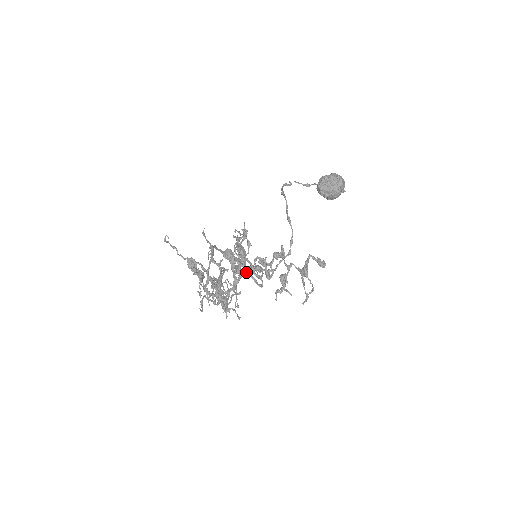
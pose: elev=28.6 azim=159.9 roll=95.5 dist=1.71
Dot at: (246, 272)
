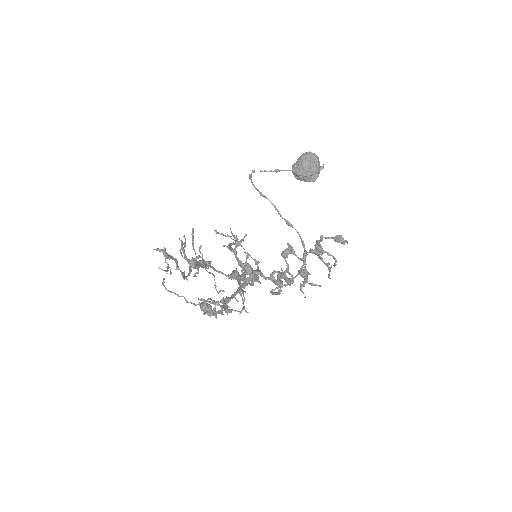
Dot at: (250, 274)
